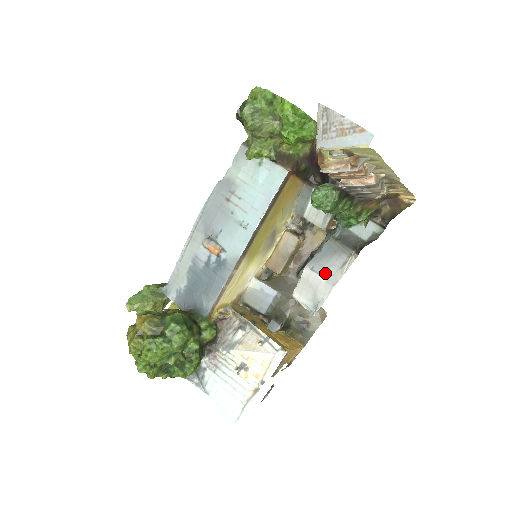
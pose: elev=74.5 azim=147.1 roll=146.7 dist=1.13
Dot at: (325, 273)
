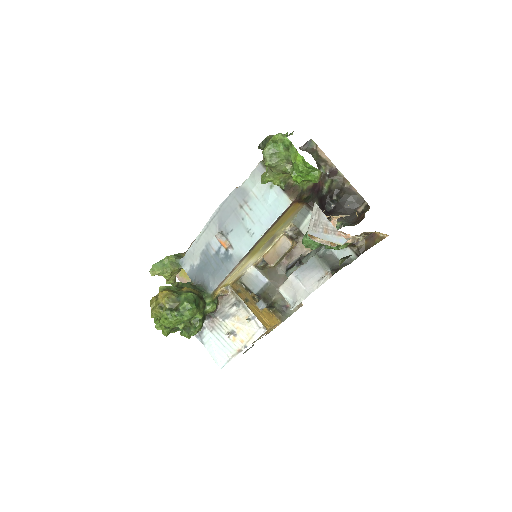
Dot at: (306, 282)
